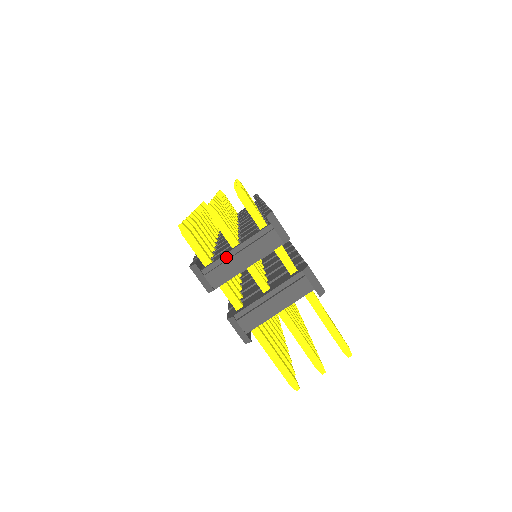
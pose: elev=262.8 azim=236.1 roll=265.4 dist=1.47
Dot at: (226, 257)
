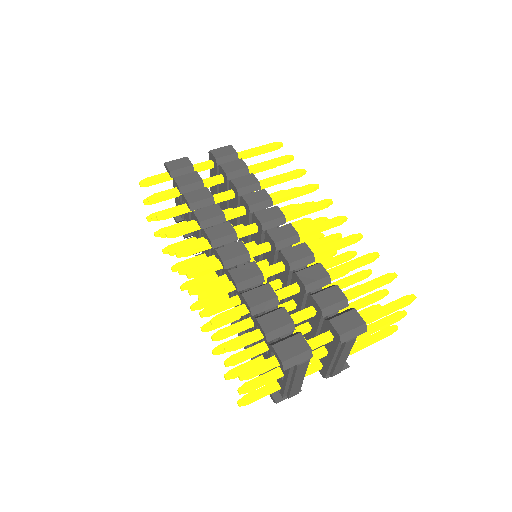
Dot at: (287, 387)
